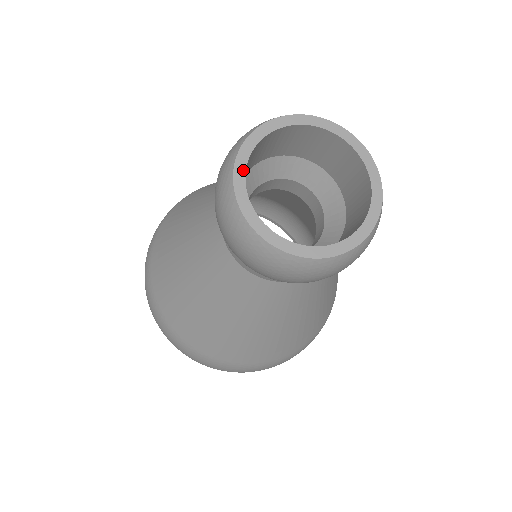
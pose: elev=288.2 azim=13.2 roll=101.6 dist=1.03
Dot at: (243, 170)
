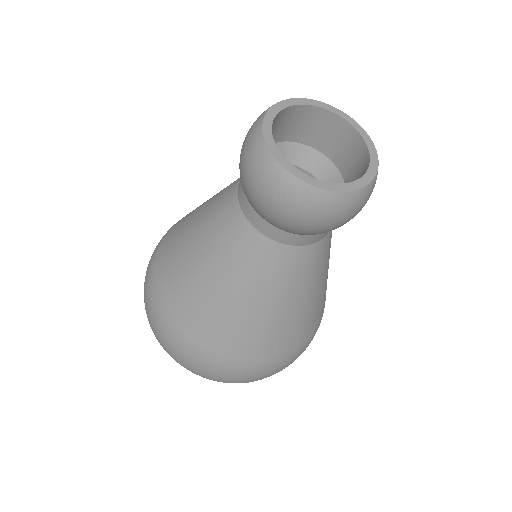
Dot at: (291, 166)
